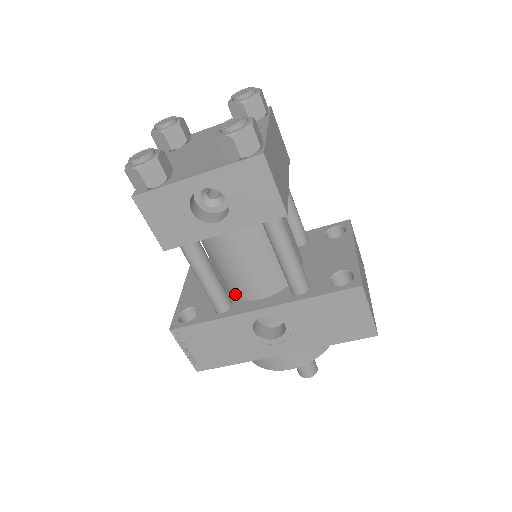
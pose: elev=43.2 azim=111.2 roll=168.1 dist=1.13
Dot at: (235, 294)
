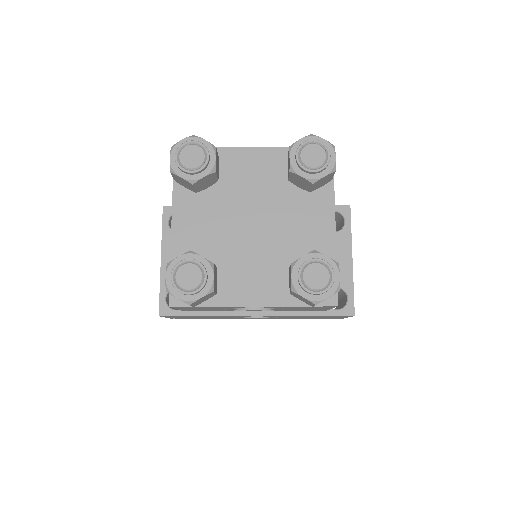
Dot at: occluded
